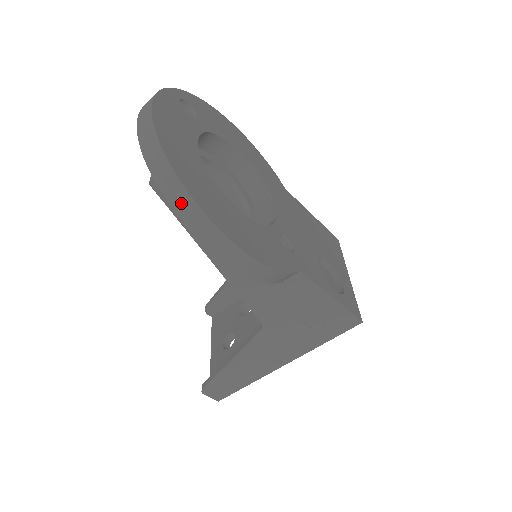
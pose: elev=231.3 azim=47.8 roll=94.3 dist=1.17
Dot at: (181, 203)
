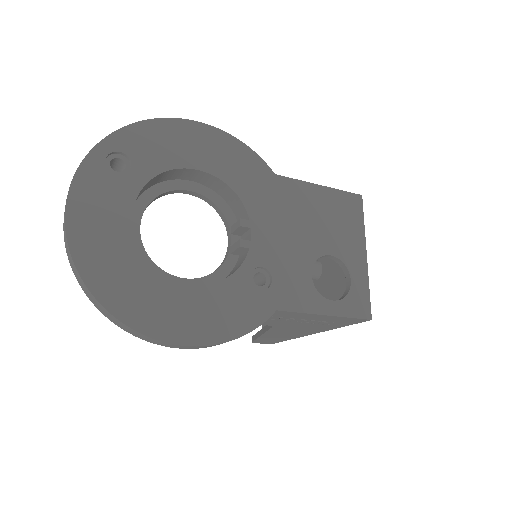
Dot at: (117, 322)
